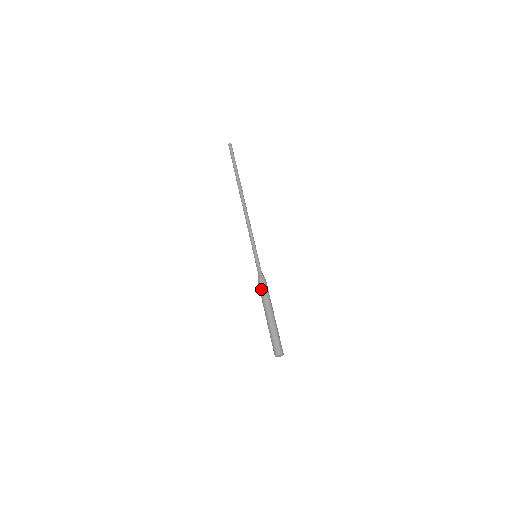
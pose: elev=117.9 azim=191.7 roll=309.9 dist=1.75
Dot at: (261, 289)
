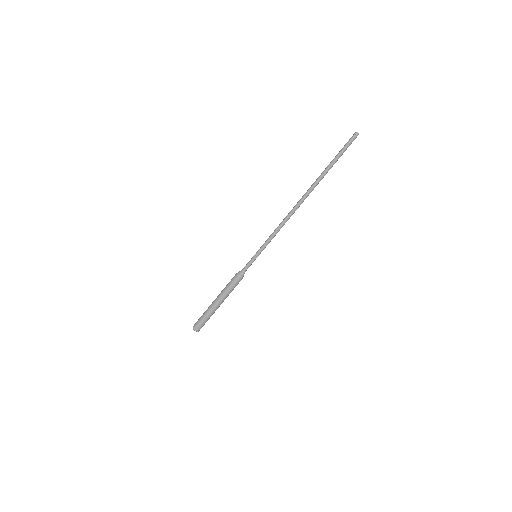
Dot at: (232, 285)
